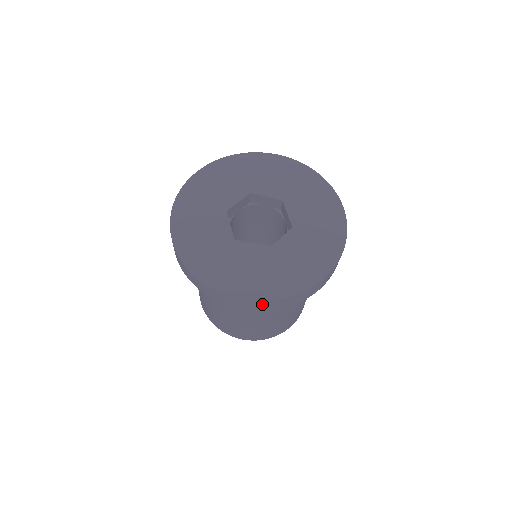
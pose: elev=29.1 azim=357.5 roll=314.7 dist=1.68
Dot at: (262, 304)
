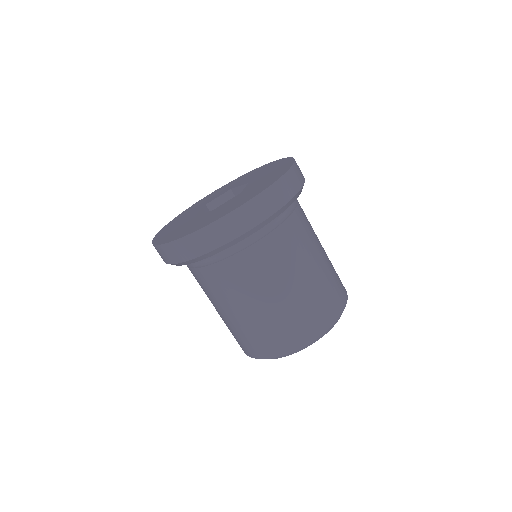
Dot at: (263, 201)
